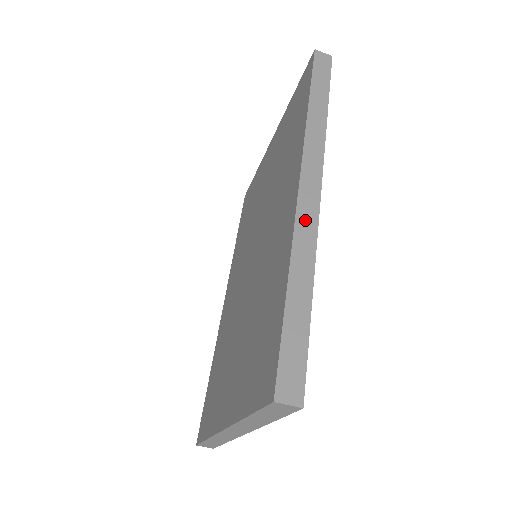
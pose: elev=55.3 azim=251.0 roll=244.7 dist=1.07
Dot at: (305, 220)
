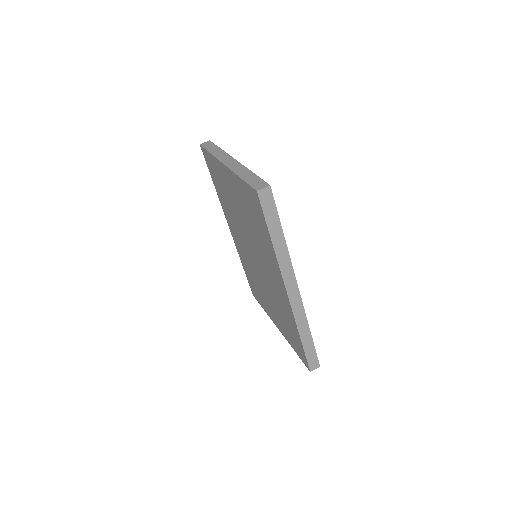
Dot at: occluded
